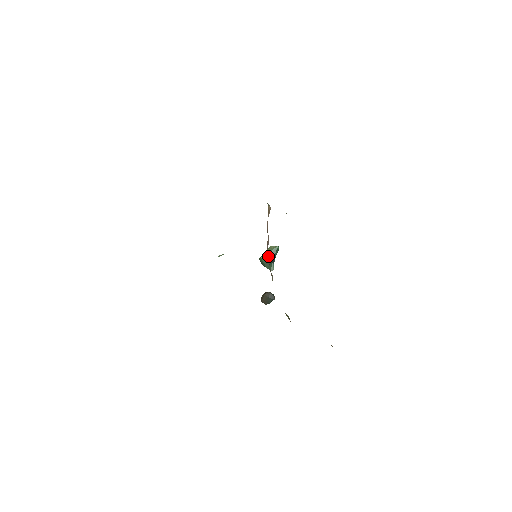
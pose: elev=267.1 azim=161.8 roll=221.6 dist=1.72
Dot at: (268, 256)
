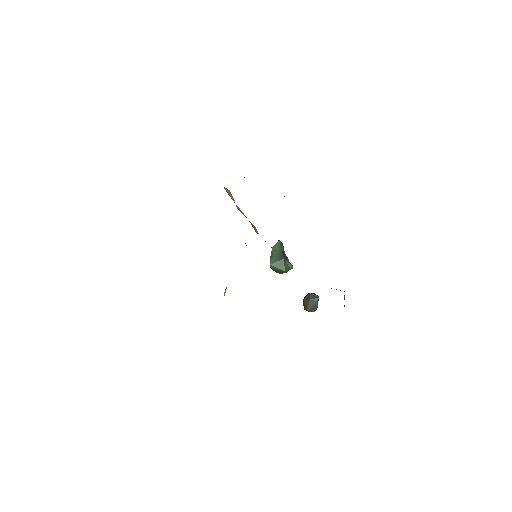
Dot at: (276, 257)
